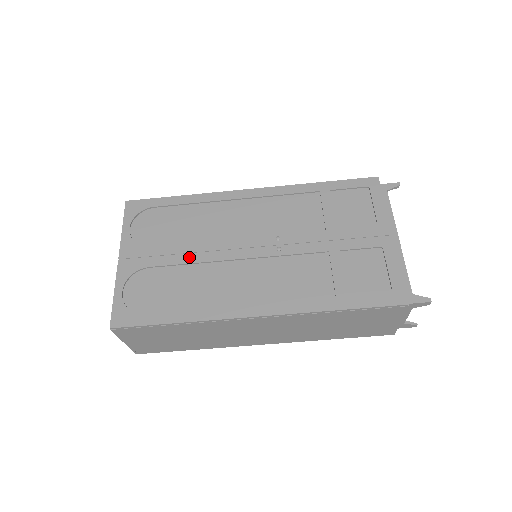
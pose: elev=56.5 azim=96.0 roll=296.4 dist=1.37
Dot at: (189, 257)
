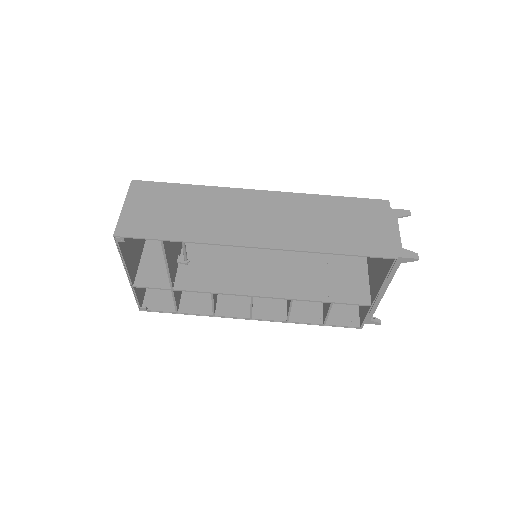
Dot at: occluded
